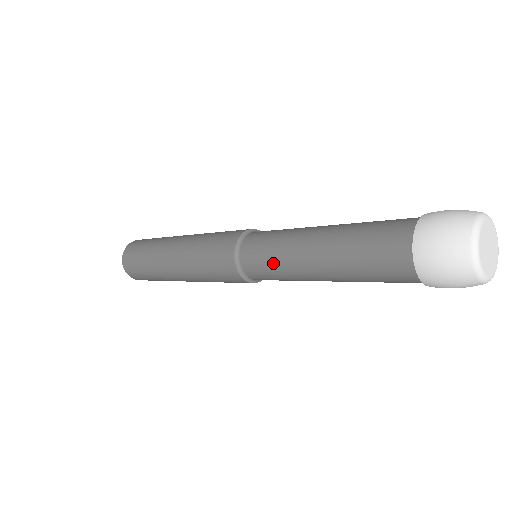
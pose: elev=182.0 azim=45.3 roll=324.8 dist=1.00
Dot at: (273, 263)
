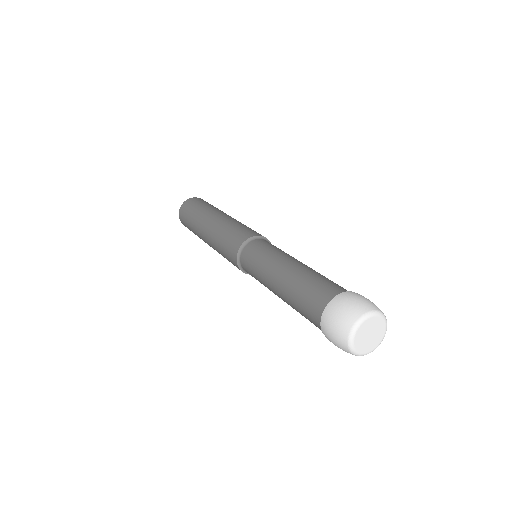
Dot at: (256, 273)
